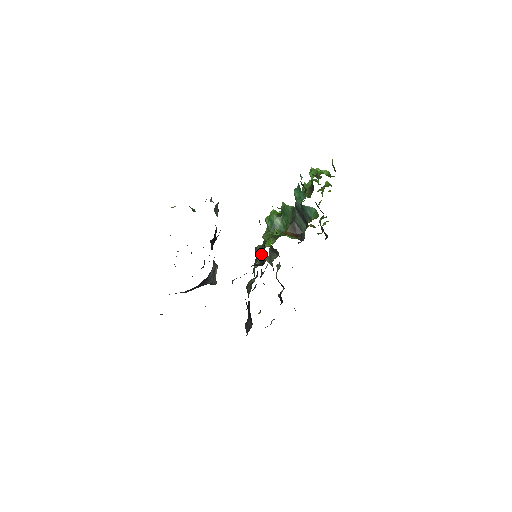
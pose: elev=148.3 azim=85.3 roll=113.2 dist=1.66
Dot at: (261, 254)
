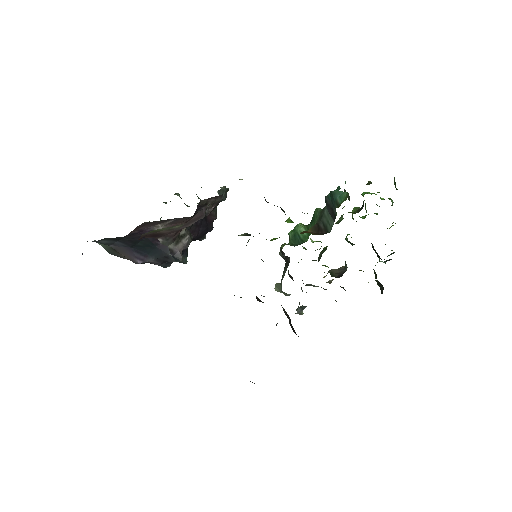
Dot at: occluded
